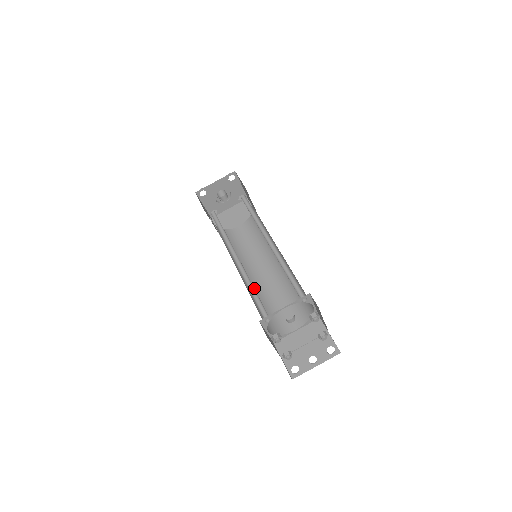
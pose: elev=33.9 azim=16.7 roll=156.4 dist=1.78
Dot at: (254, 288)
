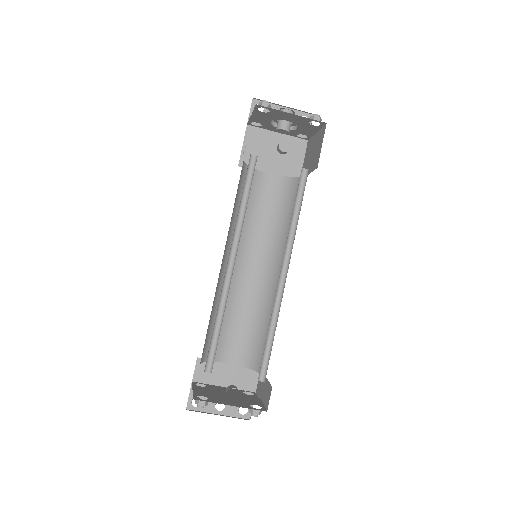
Dot at: occluded
